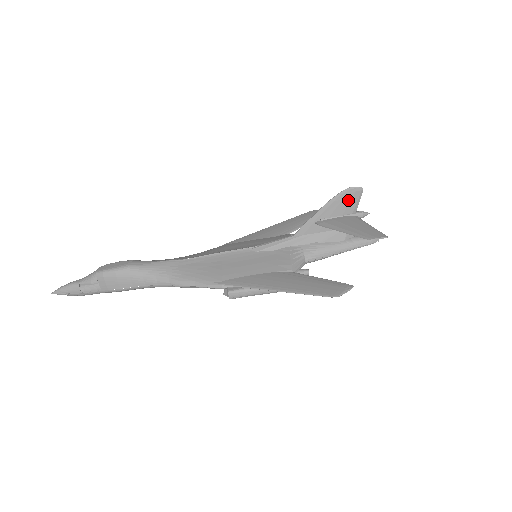
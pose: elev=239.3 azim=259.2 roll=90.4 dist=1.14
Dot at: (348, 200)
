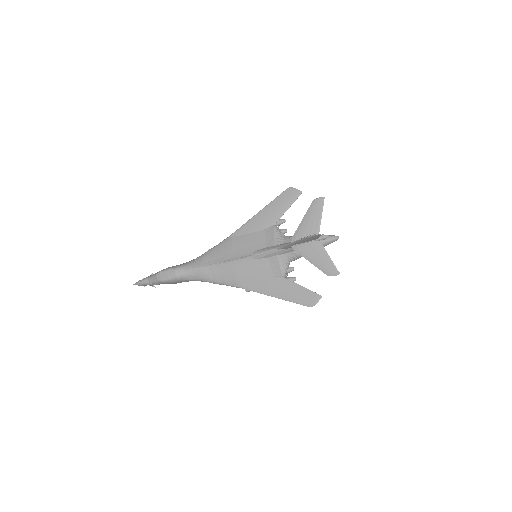
Dot at: (312, 238)
